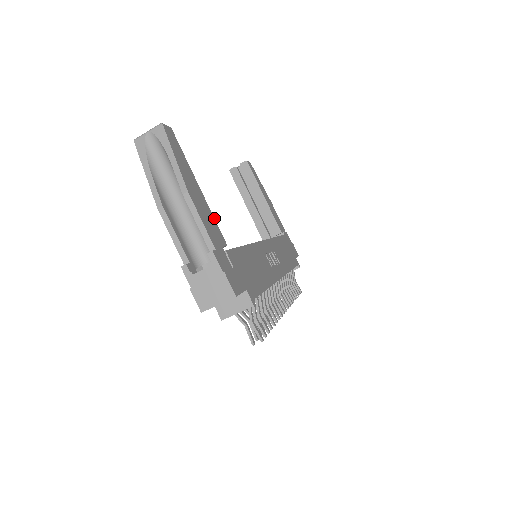
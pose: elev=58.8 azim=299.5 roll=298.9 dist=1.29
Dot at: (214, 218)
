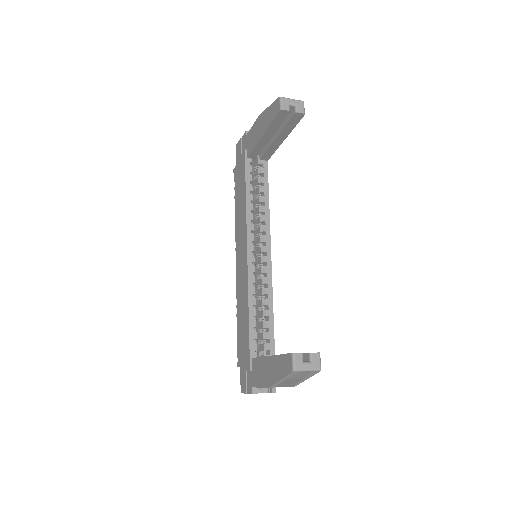
Dot at: occluded
